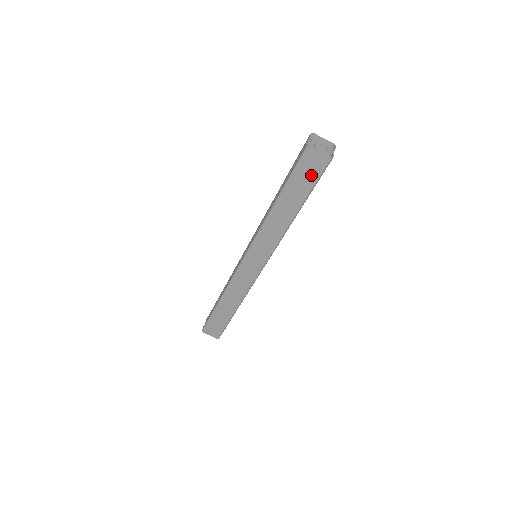
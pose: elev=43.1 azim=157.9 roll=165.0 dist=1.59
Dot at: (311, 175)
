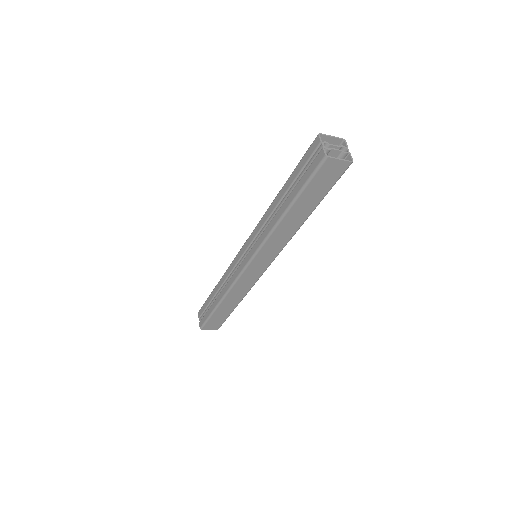
Dot at: (328, 182)
